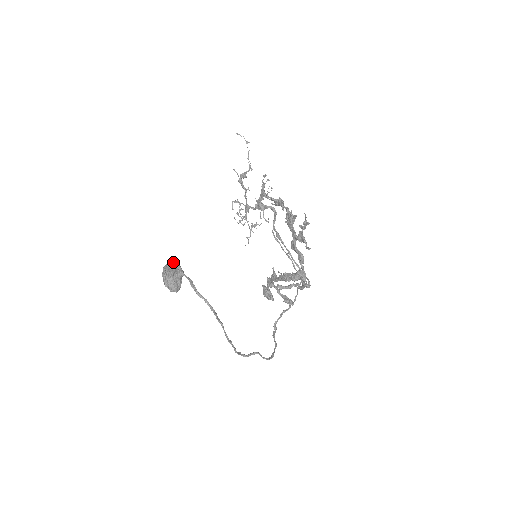
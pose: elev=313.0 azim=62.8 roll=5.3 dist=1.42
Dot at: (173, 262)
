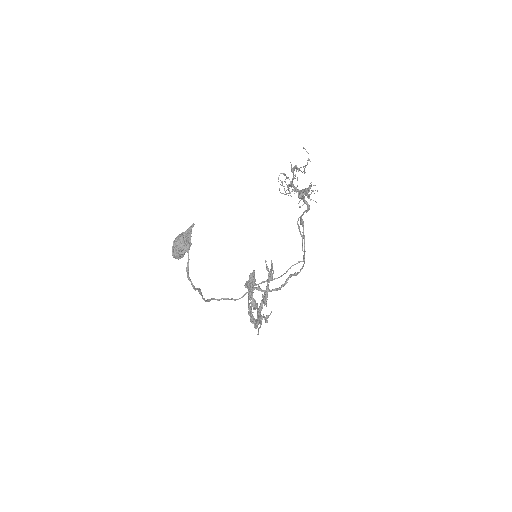
Dot at: (190, 228)
